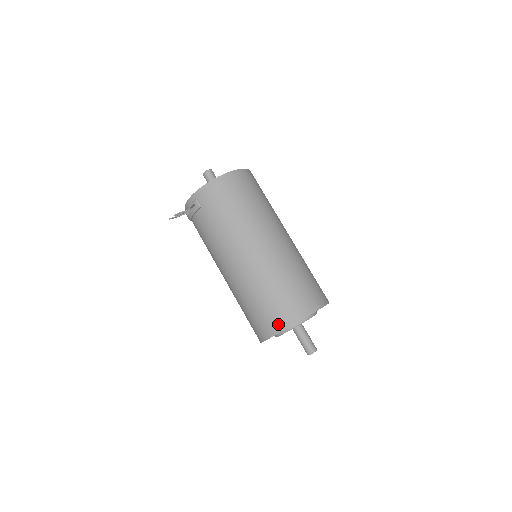
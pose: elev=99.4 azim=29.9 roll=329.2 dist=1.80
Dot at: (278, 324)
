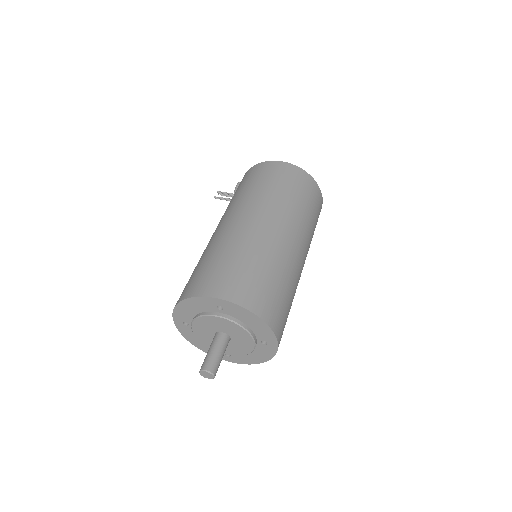
Dot at: (181, 296)
